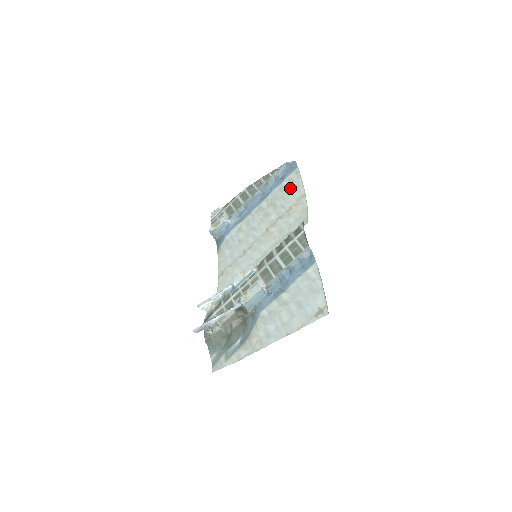
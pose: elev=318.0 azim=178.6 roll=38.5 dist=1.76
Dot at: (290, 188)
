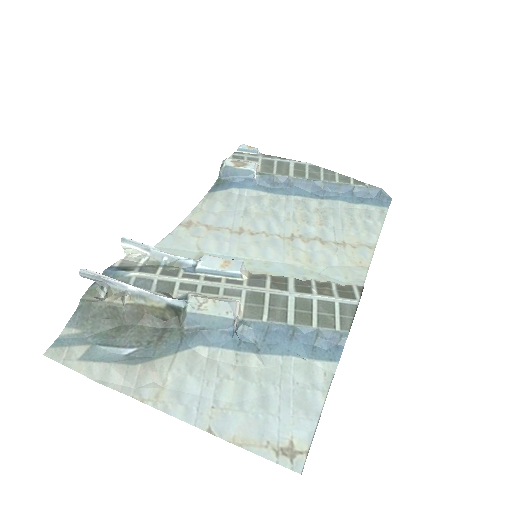
Dot at: (360, 220)
